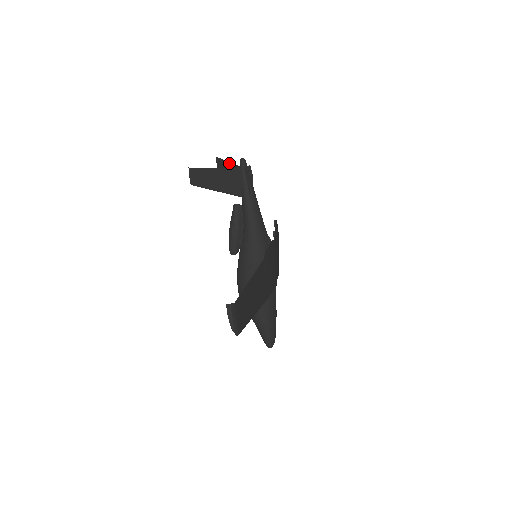
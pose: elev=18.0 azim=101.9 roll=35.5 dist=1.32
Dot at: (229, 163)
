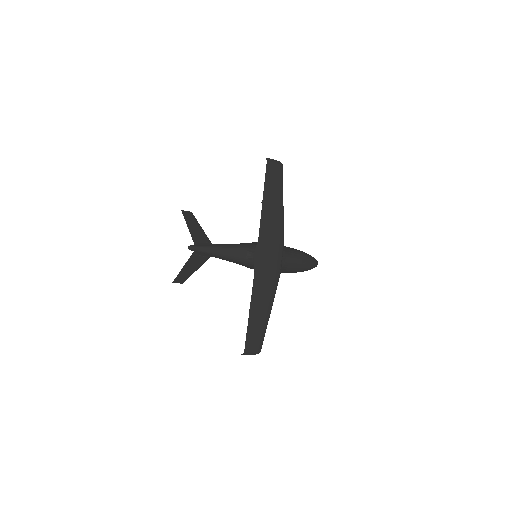
Dot at: (189, 229)
